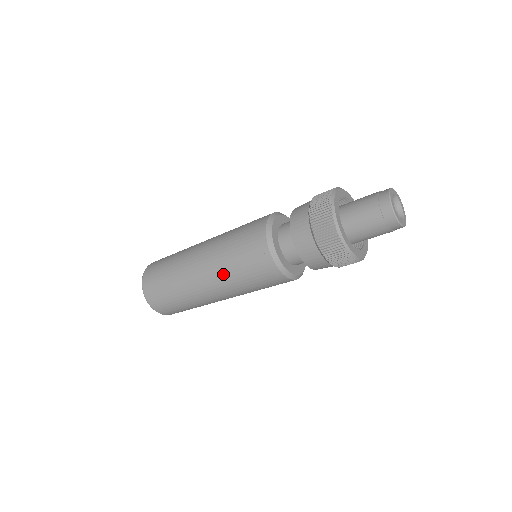
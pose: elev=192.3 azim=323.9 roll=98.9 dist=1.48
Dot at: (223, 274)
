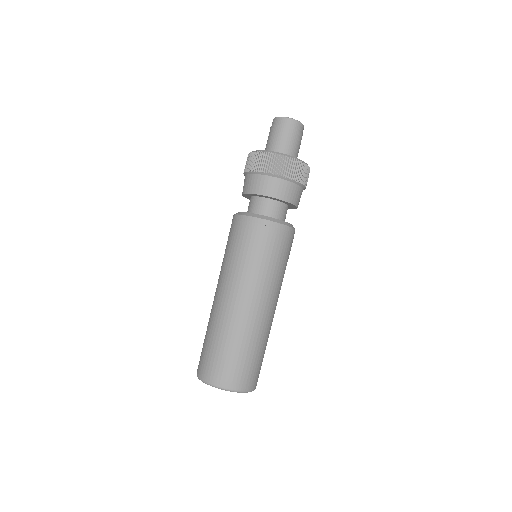
Dot at: (229, 271)
